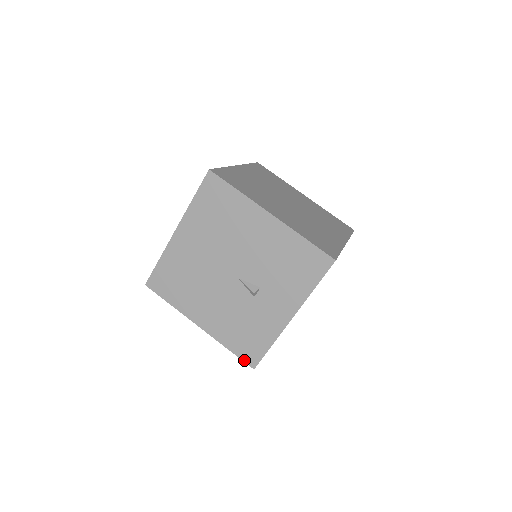
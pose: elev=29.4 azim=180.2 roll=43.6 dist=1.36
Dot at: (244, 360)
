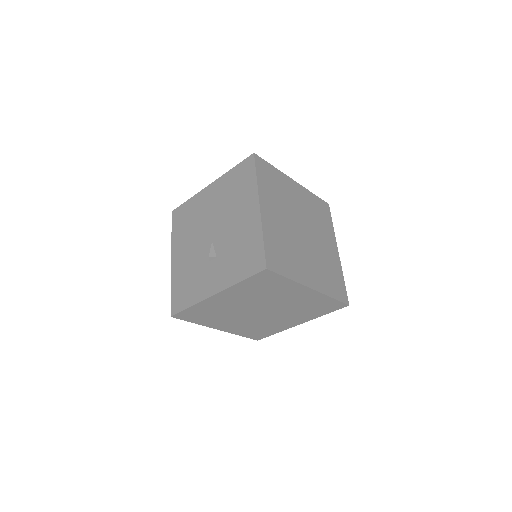
Dot at: (172, 305)
